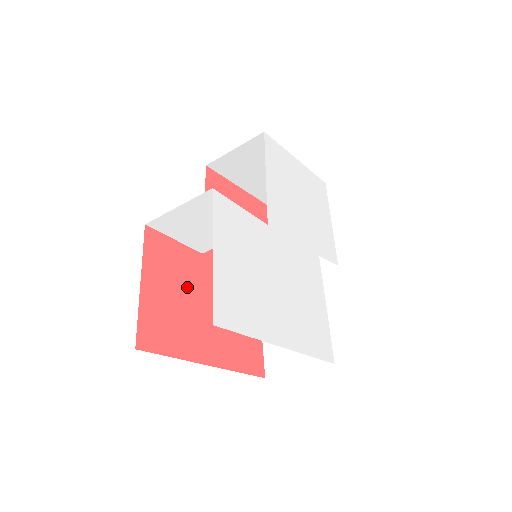
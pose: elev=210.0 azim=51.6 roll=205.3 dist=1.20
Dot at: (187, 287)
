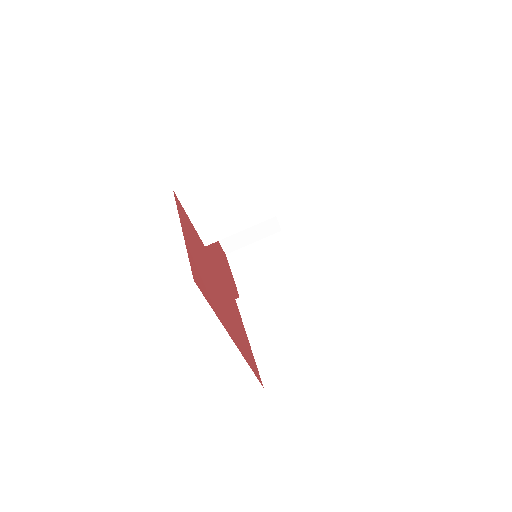
Dot at: (205, 263)
